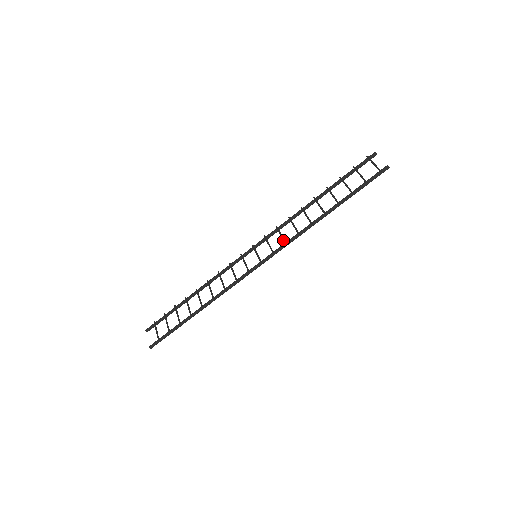
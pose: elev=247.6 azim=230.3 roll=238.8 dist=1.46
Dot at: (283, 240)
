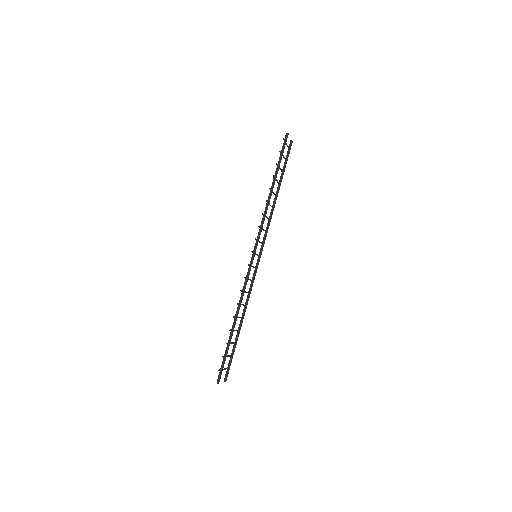
Dot at: occluded
